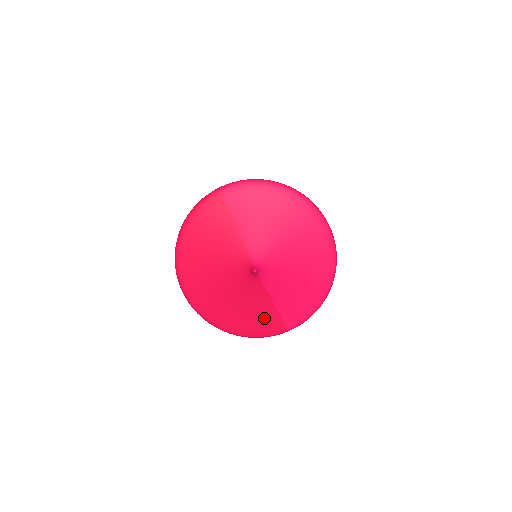
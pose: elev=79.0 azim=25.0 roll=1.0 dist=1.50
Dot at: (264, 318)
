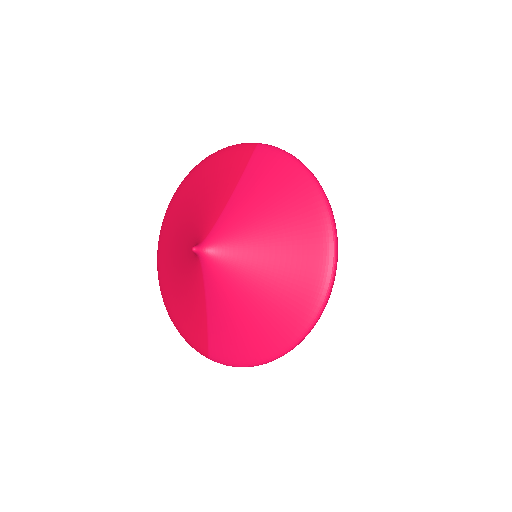
Dot at: (193, 319)
